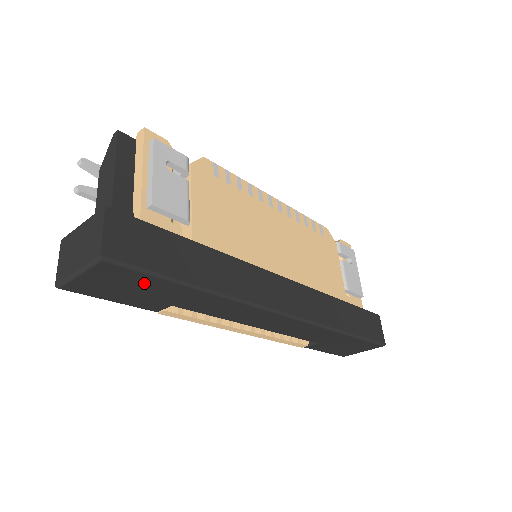
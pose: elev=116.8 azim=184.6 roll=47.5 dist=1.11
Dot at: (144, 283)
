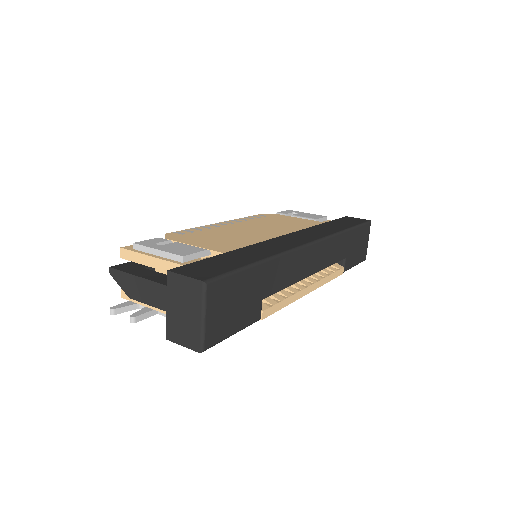
Dot at: (237, 287)
